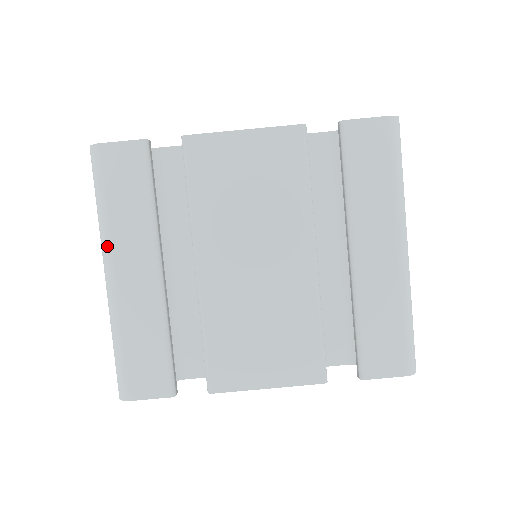
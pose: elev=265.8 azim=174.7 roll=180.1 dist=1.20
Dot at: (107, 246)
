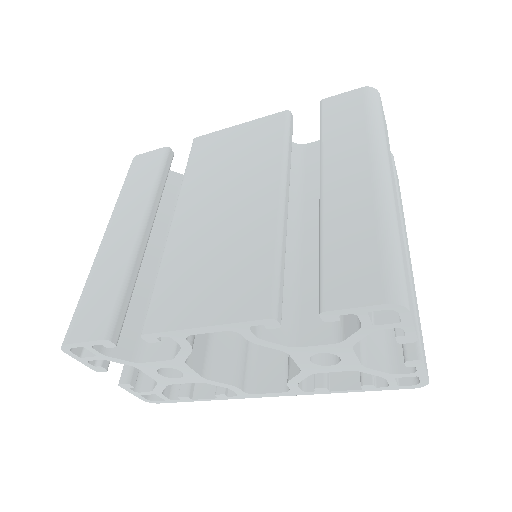
Dot at: (112, 216)
